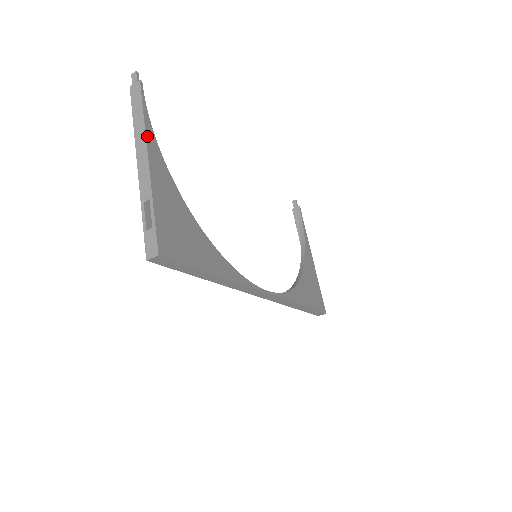
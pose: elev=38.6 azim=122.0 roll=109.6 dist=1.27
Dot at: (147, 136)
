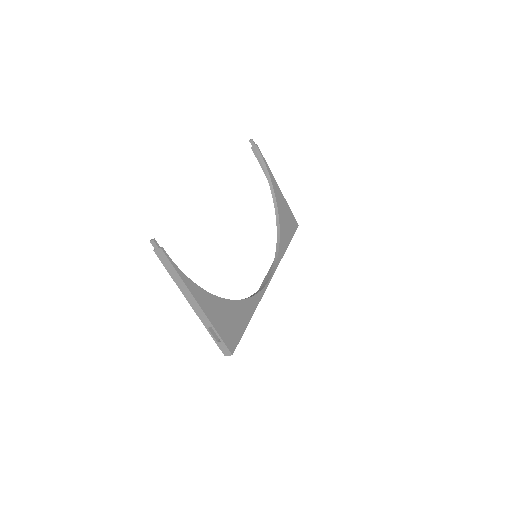
Dot at: (189, 288)
